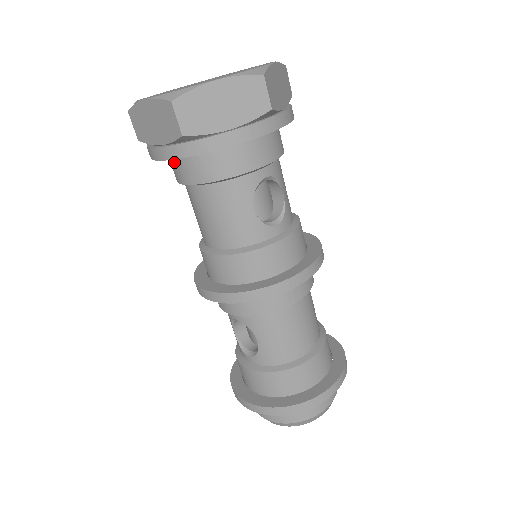
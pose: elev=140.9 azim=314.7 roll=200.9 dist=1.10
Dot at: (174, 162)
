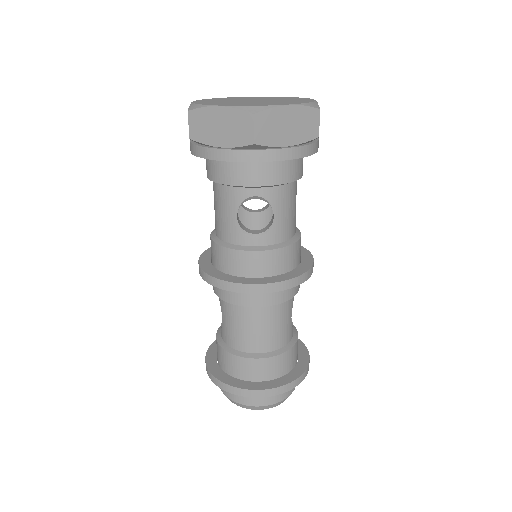
Dot at: occluded
